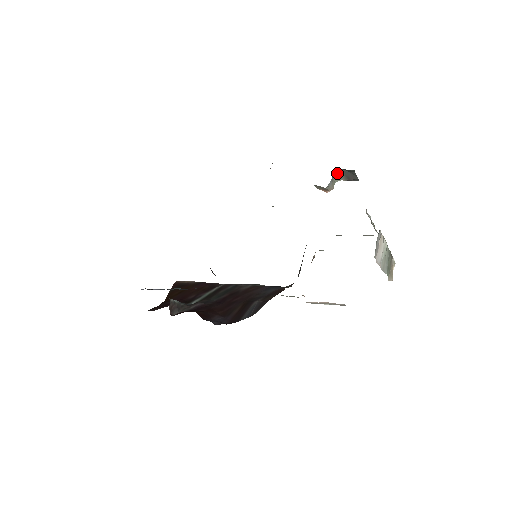
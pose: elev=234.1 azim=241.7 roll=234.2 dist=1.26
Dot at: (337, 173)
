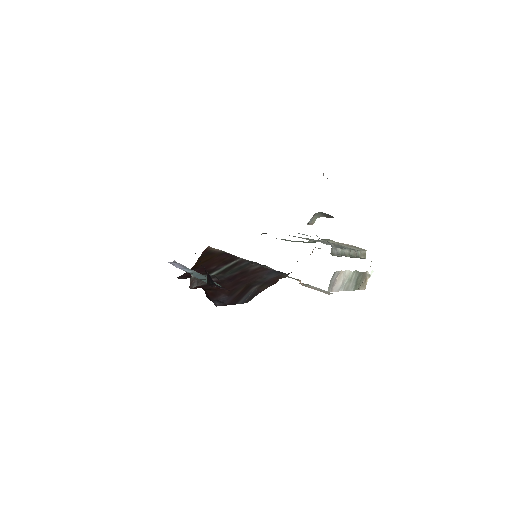
Dot at: (317, 214)
